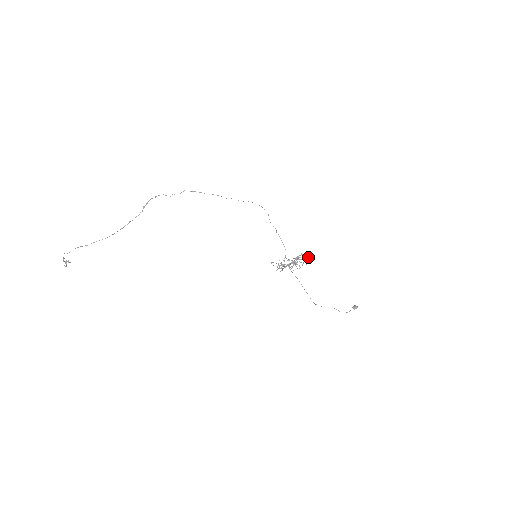
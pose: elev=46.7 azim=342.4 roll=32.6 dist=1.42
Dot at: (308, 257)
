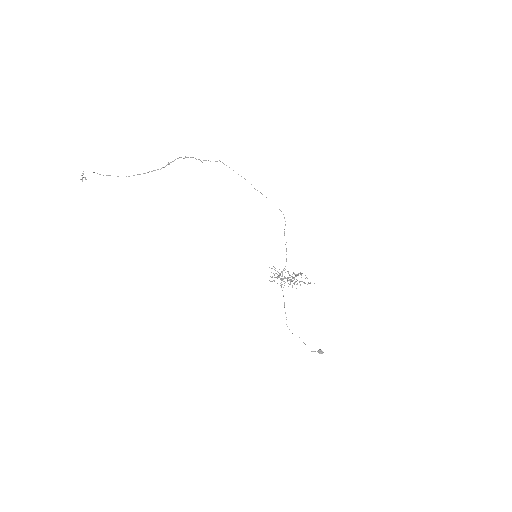
Dot at: (304, 282)
